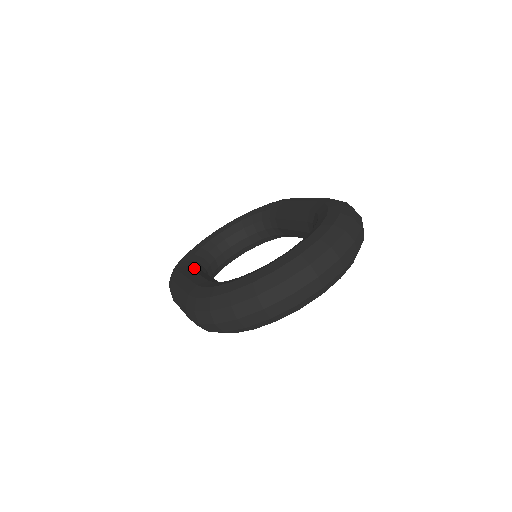
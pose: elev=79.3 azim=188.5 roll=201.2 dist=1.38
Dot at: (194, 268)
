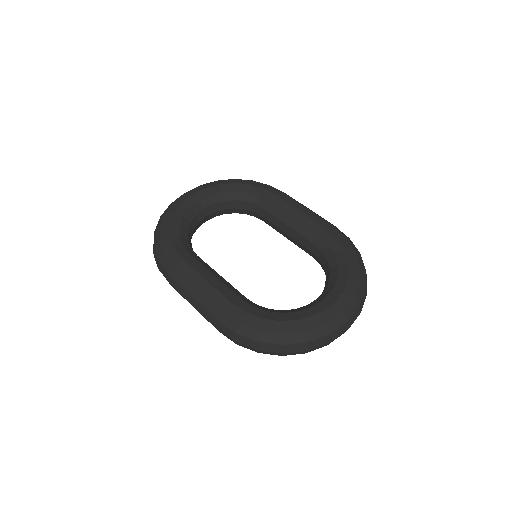
Dot at: (192, 253)
